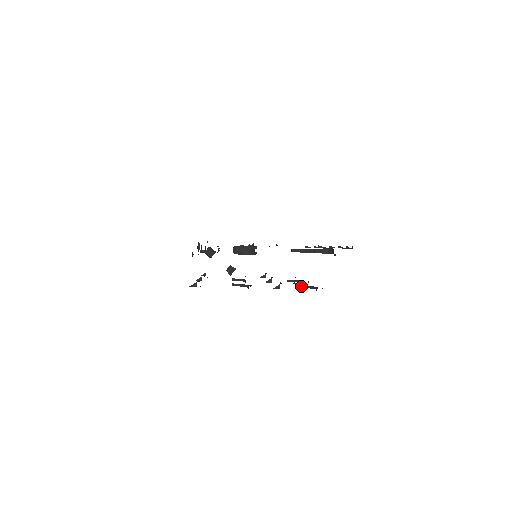
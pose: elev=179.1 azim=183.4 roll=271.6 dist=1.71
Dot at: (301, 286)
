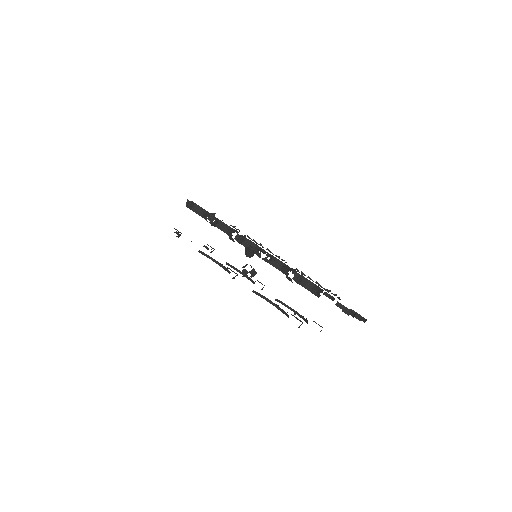
Dot at: (278, 300)
